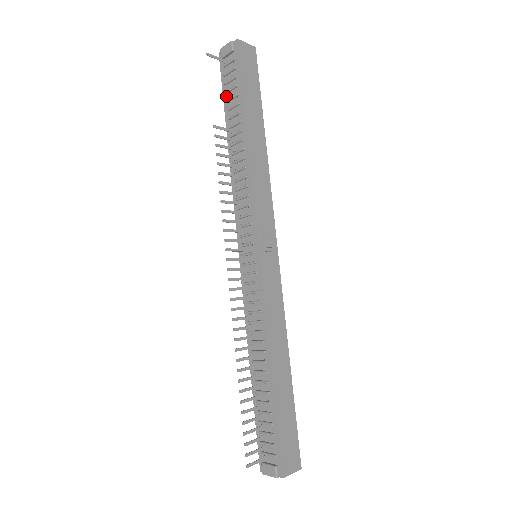
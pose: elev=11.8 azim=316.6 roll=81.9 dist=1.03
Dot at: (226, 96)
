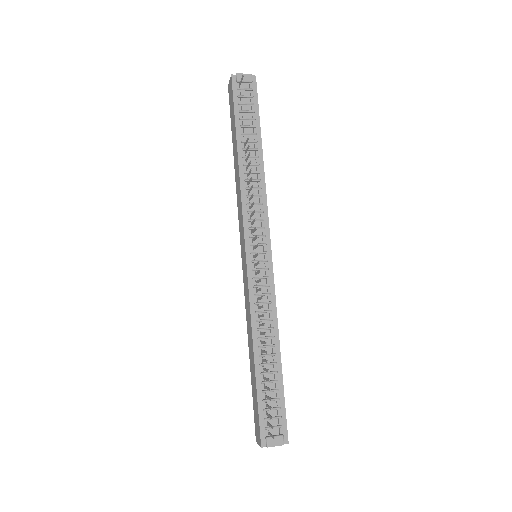
Dot at: (239, 114)
